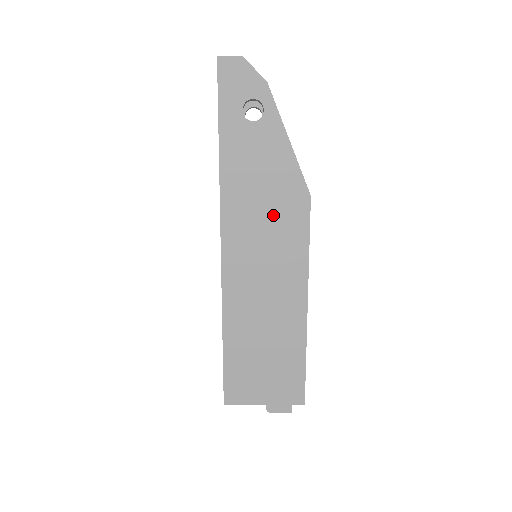
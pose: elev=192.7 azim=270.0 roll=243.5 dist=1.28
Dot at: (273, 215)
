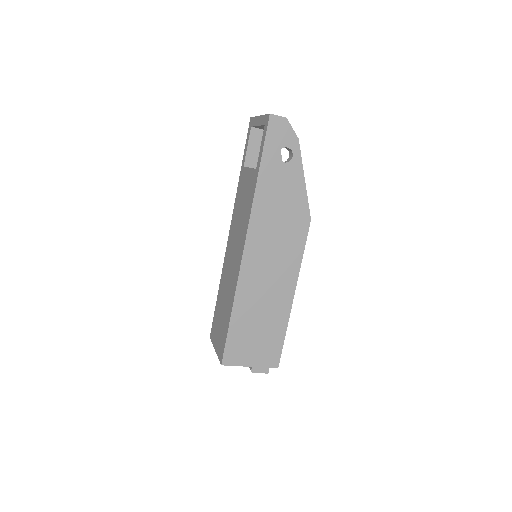
Dot at: (284, 229)
